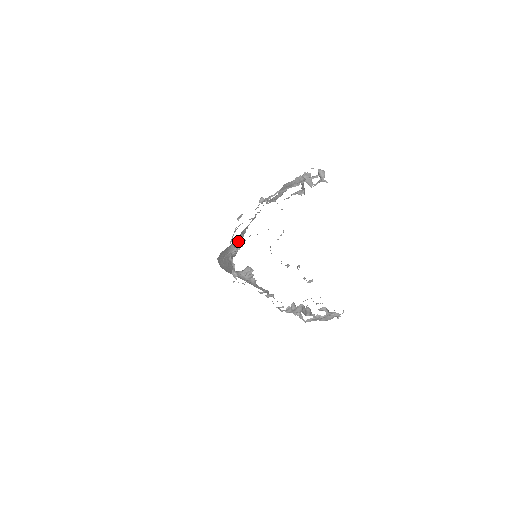
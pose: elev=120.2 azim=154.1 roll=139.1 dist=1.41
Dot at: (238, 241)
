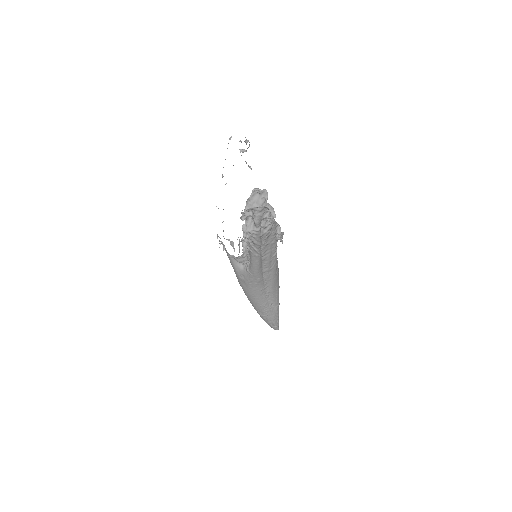
Dot at: (239, 248)
